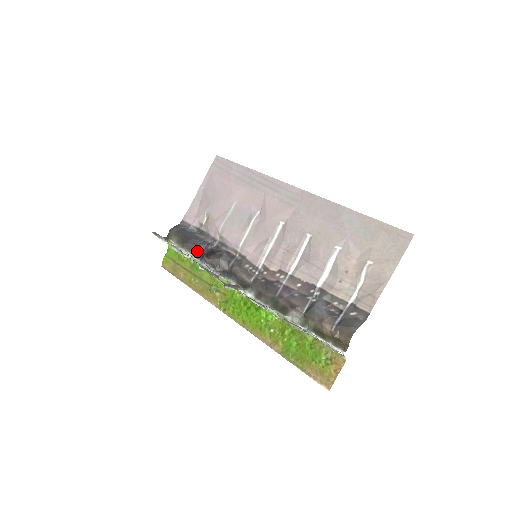
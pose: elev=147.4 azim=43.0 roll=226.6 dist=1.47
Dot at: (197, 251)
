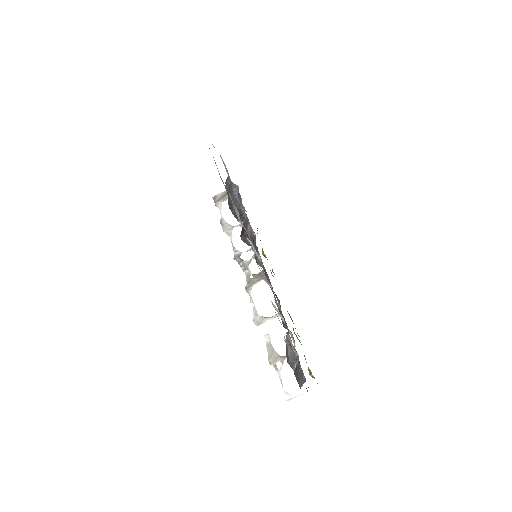
Dot at: (241, 218)
